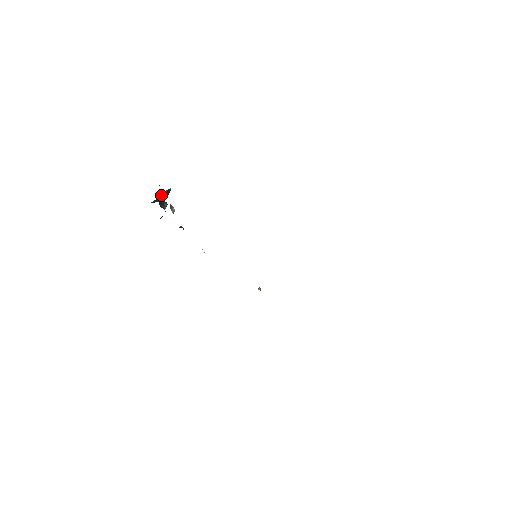
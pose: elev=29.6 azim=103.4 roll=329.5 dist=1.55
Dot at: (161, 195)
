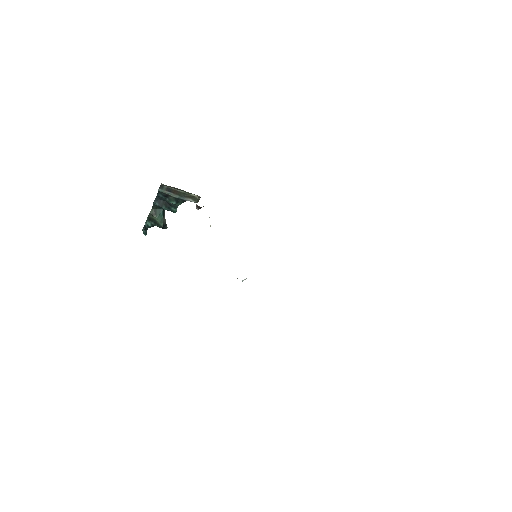
Dot at: (163, 217)
